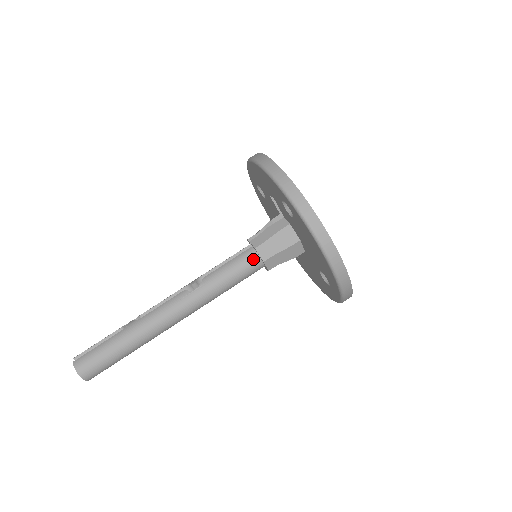
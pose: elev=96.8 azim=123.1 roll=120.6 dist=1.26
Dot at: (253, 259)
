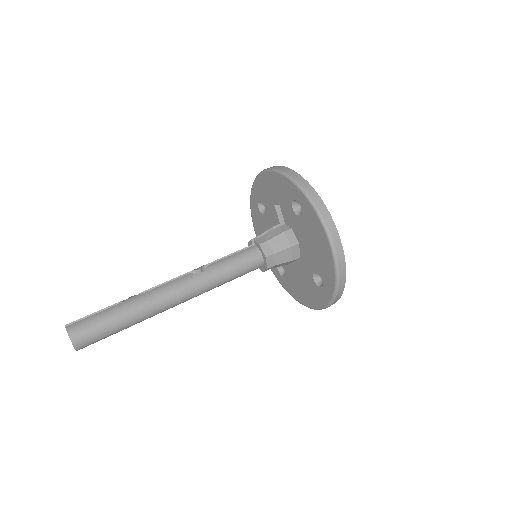
Dot at: (256, 255)
